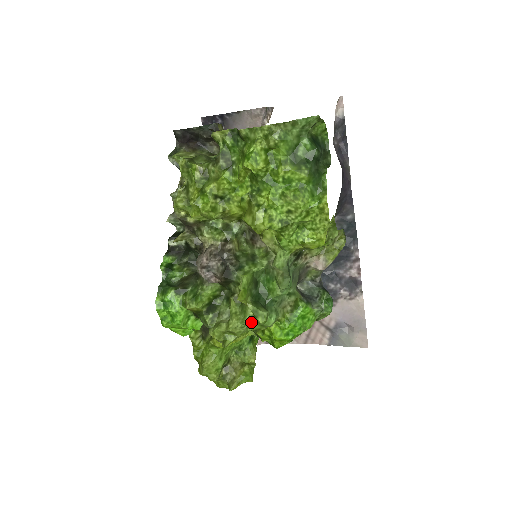
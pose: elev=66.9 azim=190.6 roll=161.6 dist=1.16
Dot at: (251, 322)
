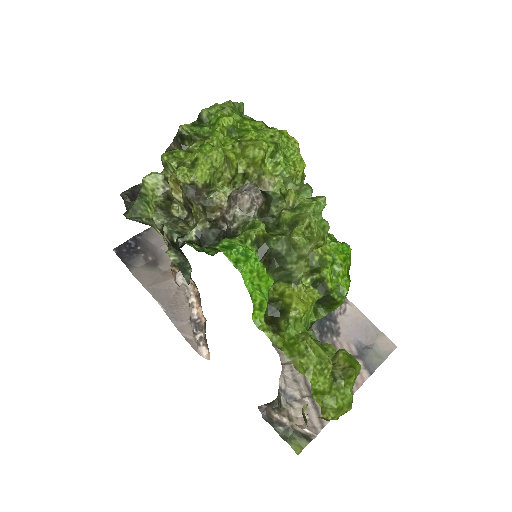
Dot at: (316, 206)
